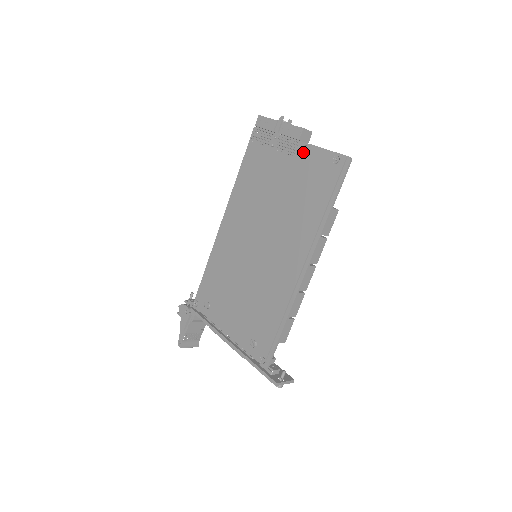
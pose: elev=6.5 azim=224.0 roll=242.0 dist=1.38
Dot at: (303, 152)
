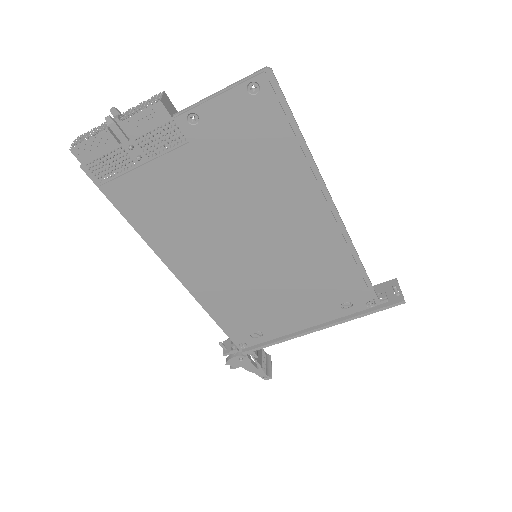
Dot at: (195, 124)
